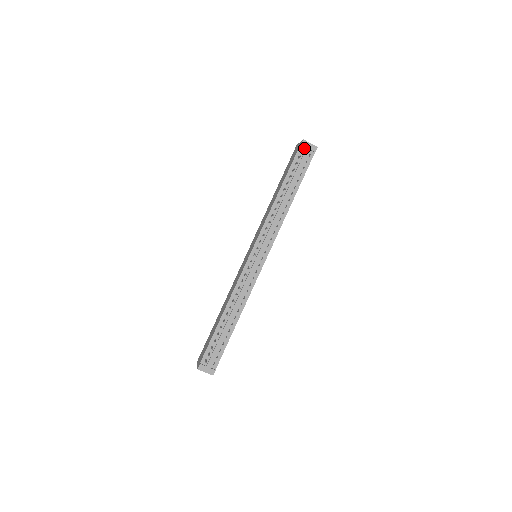
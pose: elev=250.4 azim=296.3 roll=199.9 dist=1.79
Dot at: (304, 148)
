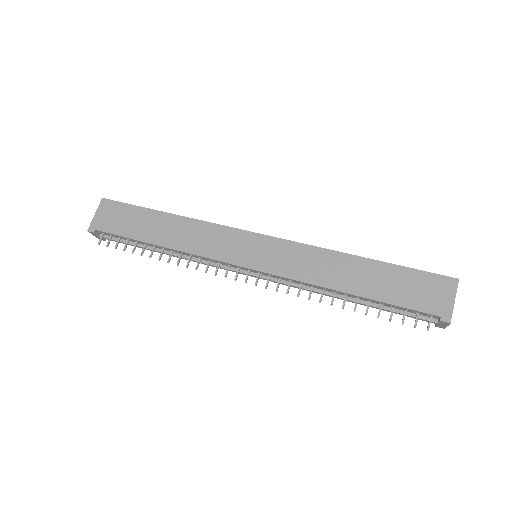
Dot at: (438, 318)
